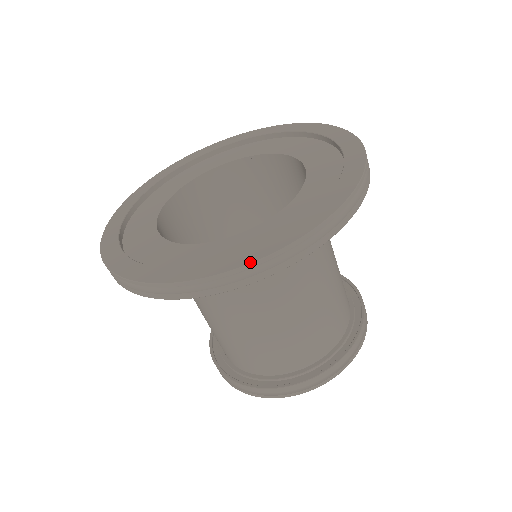
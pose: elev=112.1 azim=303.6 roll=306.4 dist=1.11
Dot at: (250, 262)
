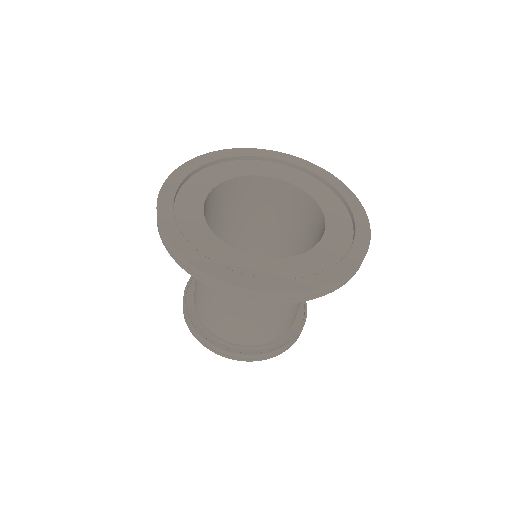
Dot at: (355, 268)
